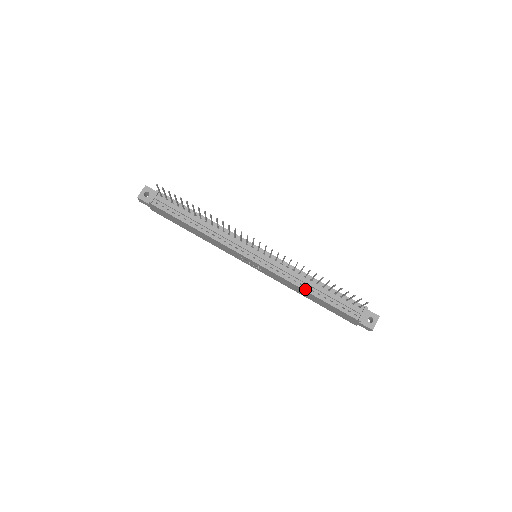
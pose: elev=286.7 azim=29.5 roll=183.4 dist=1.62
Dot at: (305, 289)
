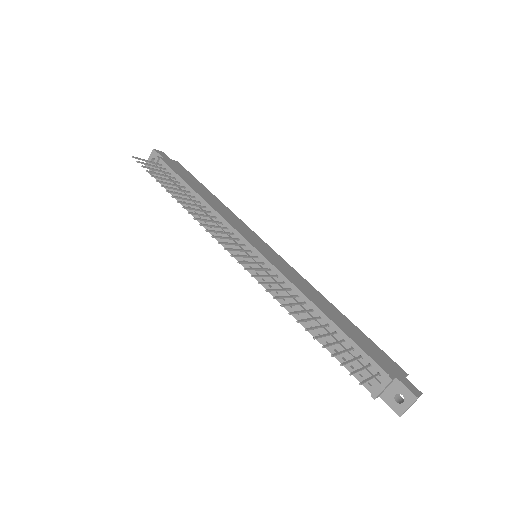
Dot at: (302, 322)
